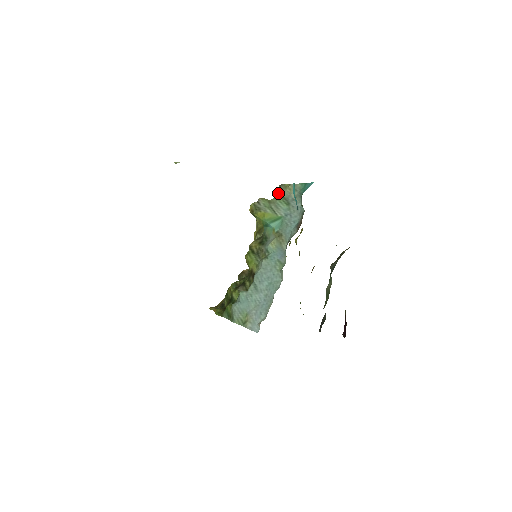
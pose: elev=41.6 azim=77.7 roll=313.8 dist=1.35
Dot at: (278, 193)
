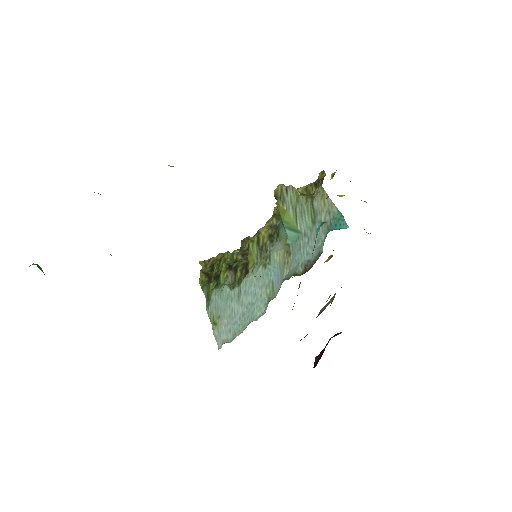
Dot at: (320, 179)
